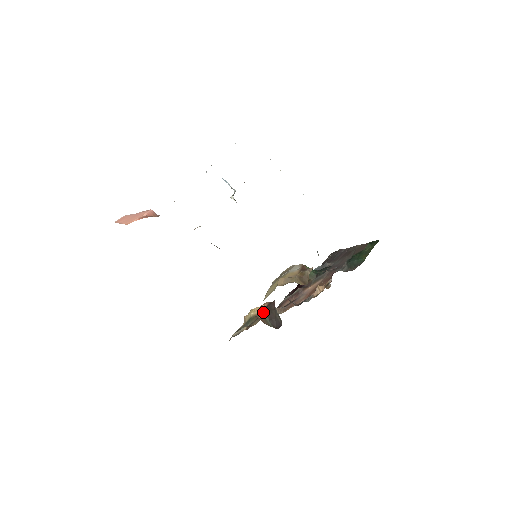
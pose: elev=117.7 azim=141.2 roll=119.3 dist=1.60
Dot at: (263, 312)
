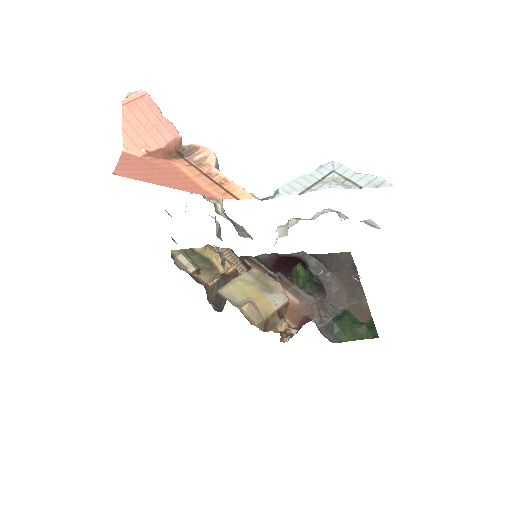
Dot at: (218, 281)
